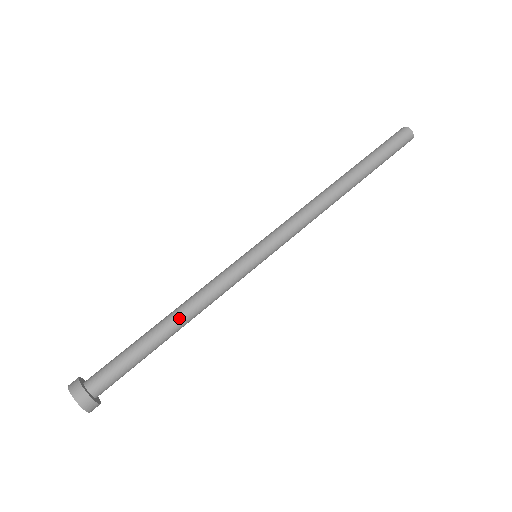
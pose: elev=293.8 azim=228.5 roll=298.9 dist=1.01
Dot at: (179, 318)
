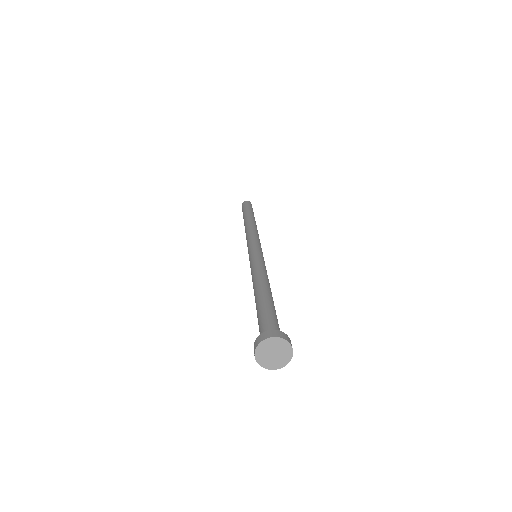
Dot at: (265, 284)
